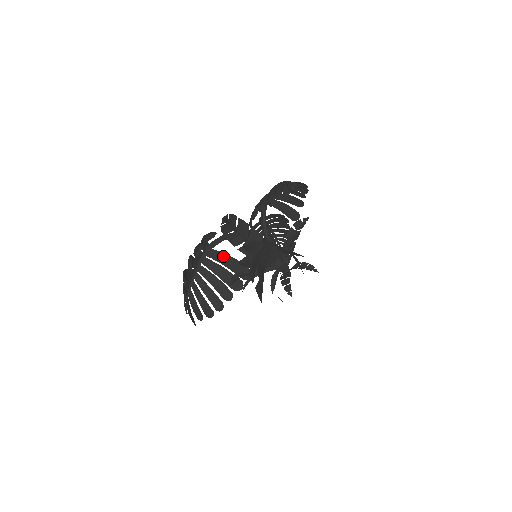
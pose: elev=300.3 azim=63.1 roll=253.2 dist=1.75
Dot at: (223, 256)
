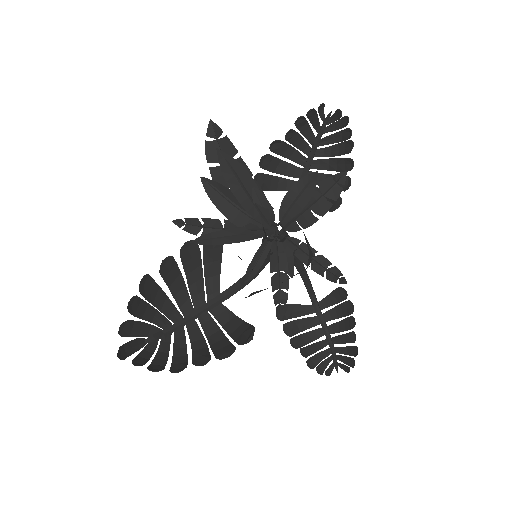
Dot at: (232, 319)
